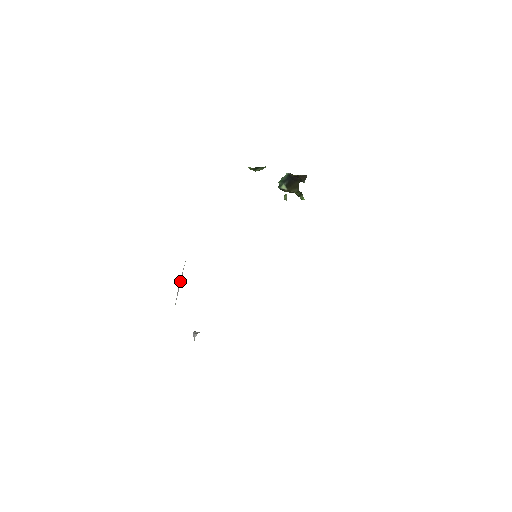
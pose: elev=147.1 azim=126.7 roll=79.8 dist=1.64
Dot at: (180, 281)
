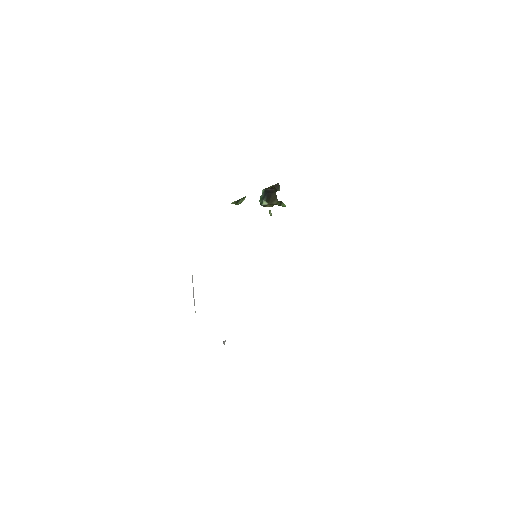
Dot at: (193, 289)
